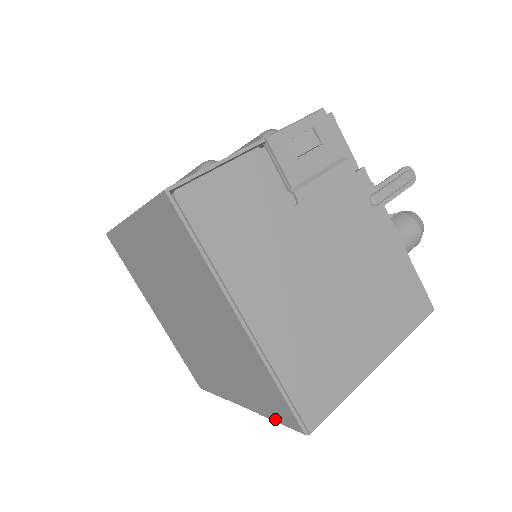
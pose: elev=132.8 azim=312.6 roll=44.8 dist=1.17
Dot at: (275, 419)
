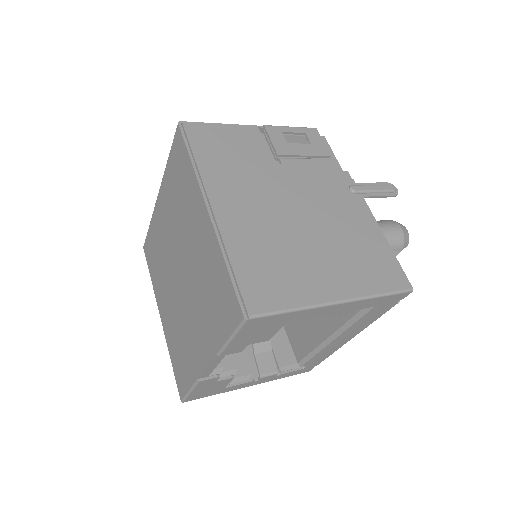
Dot at: (226, 336)
